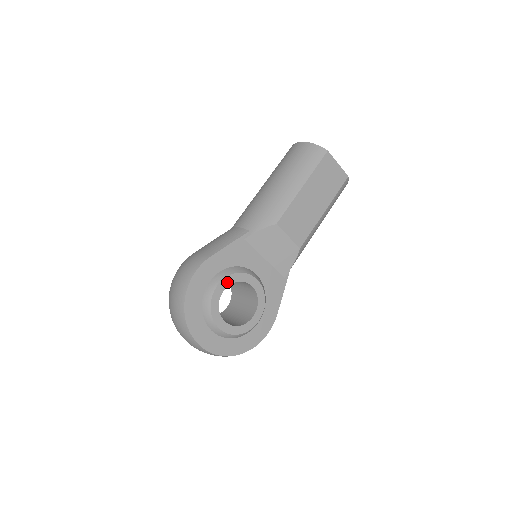
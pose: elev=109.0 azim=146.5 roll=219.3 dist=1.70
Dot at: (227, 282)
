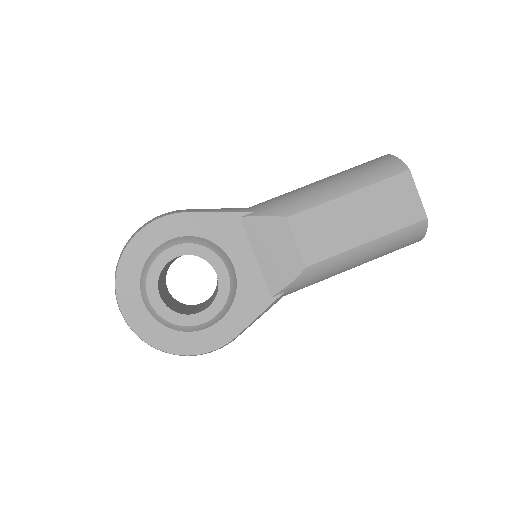
Dot at: (187, 250)
